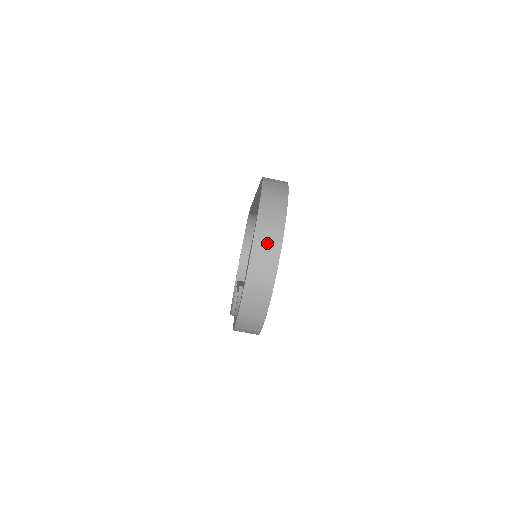
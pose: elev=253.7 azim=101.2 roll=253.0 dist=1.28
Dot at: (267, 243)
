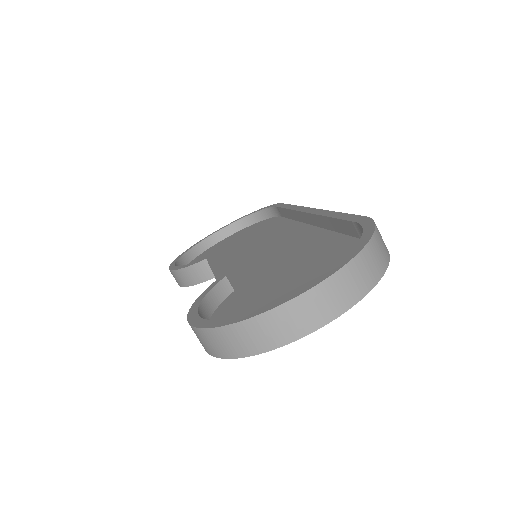
Dot at: (332, 298)
